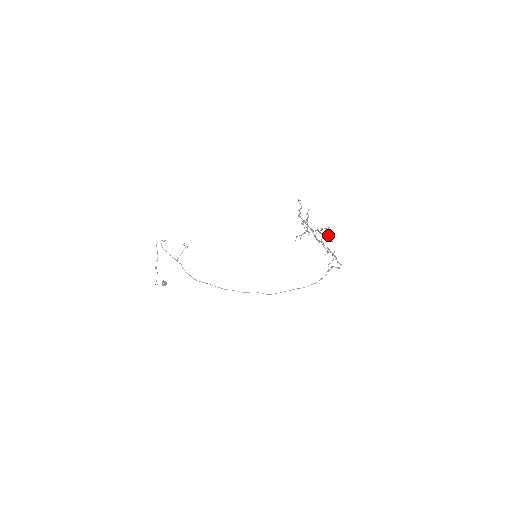
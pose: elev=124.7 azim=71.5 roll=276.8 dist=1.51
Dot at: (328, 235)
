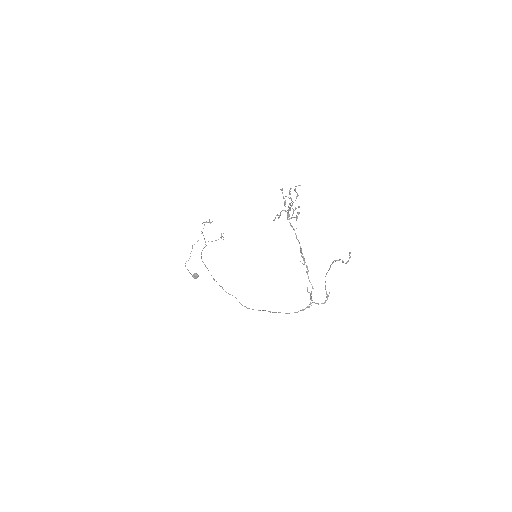
Dot at: (281, 189)
